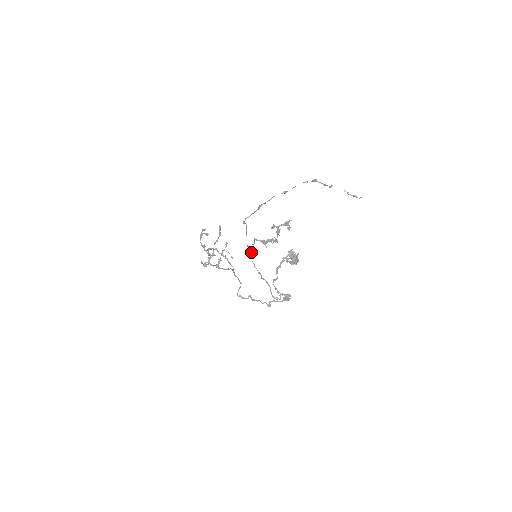
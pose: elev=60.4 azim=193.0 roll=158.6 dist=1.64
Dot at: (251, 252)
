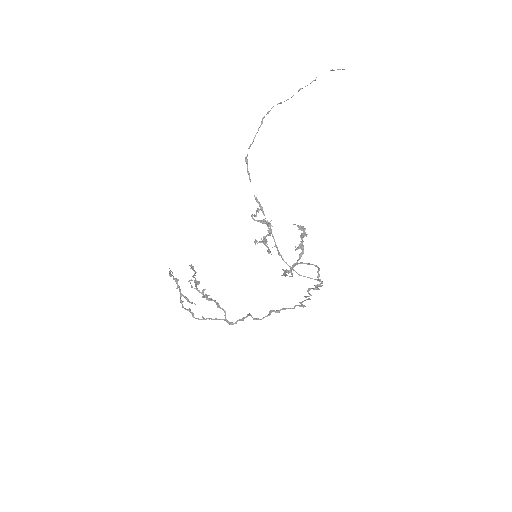
Dot at: (260, 206)
